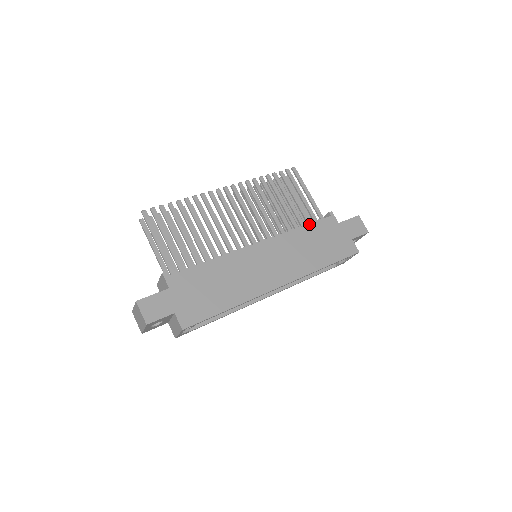
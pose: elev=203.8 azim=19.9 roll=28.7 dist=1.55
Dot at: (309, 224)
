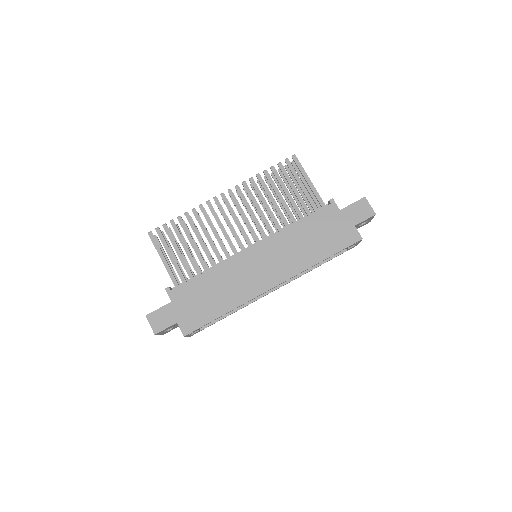
Dot at: (306, 218)
